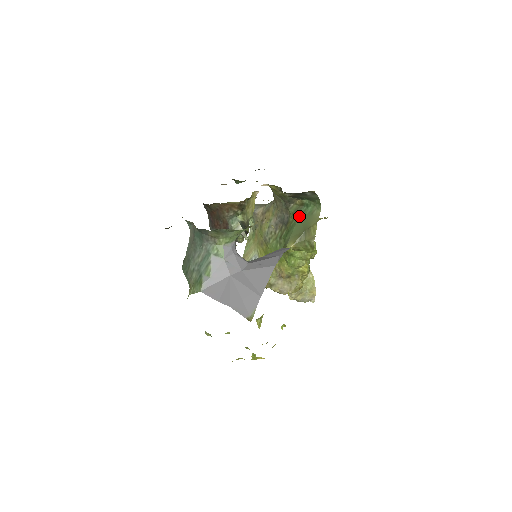
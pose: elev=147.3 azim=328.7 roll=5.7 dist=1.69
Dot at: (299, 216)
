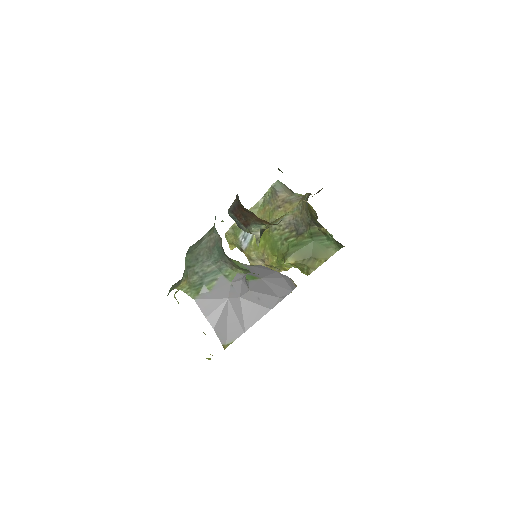
Dot at: (315, 240)
